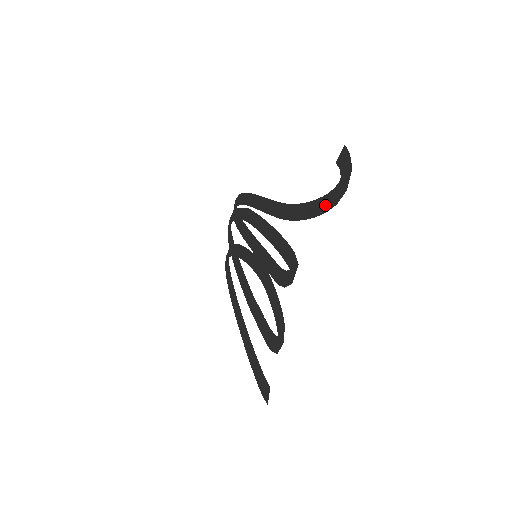
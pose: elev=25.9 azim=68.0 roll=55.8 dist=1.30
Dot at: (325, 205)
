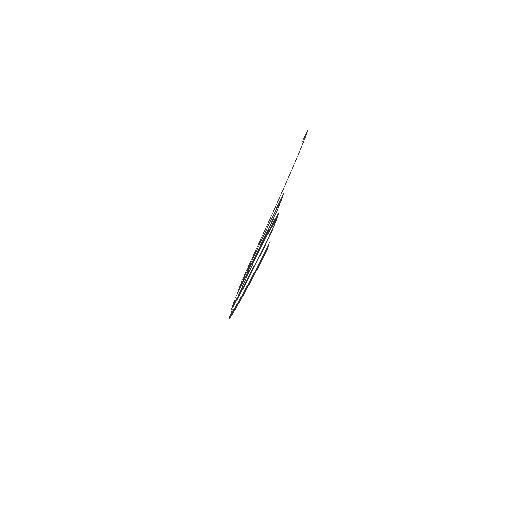
Dot at: (297, 156)
